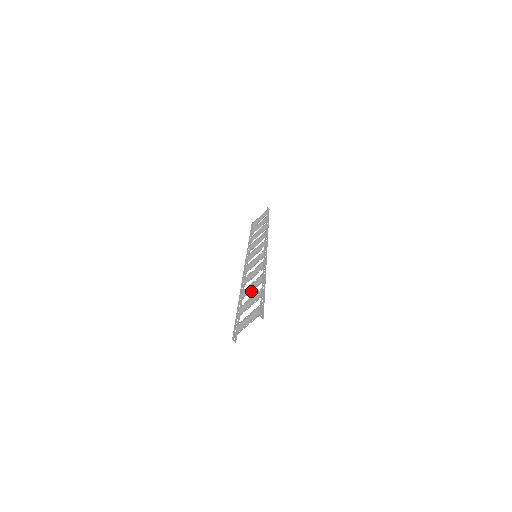
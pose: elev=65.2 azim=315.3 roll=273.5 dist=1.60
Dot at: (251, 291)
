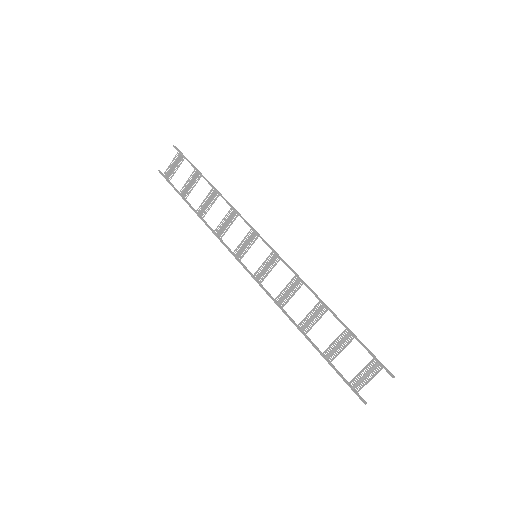
Dot at: (314, 323)
